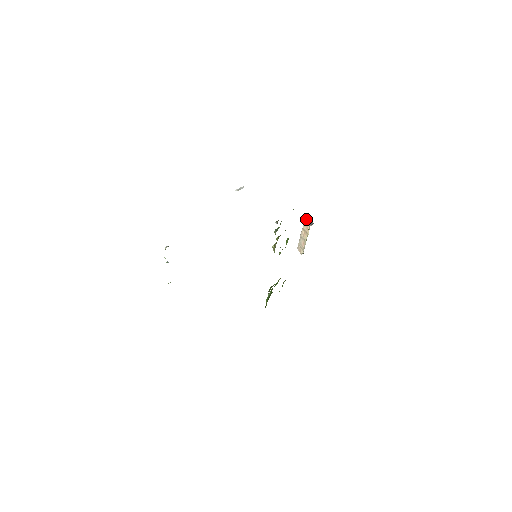
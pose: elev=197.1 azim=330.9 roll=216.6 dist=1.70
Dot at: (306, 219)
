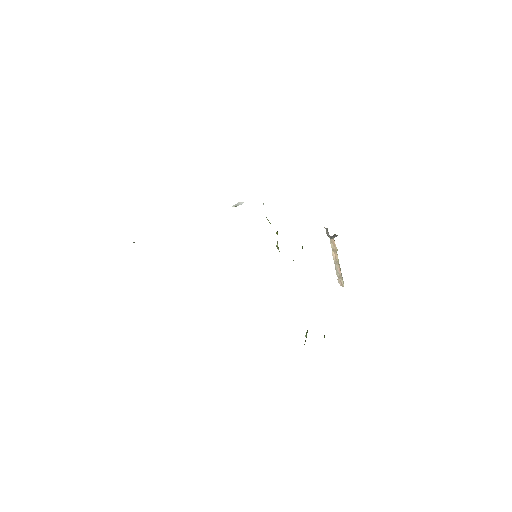
Dot at: (328, 232)
